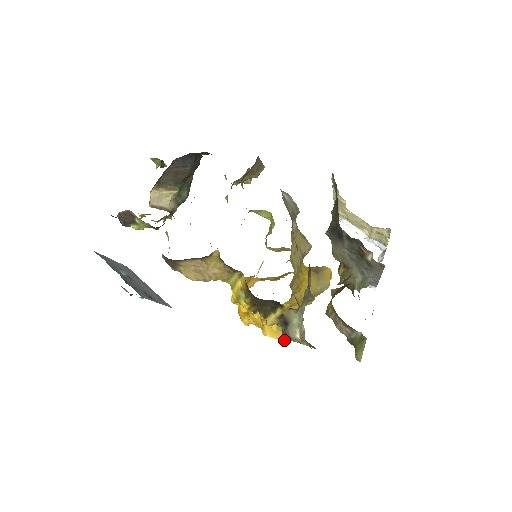
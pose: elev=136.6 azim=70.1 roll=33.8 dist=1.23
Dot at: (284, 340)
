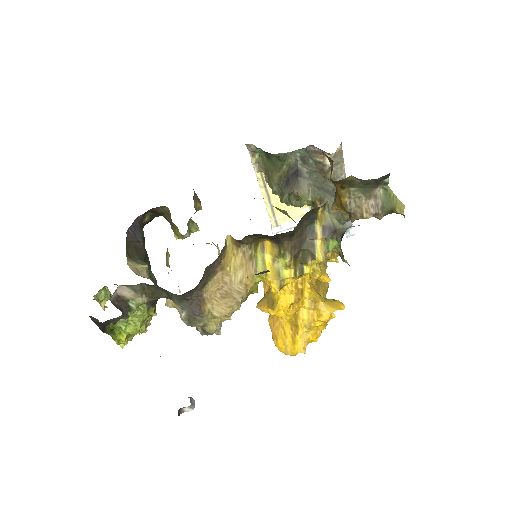
Dot at: (344, 308)
